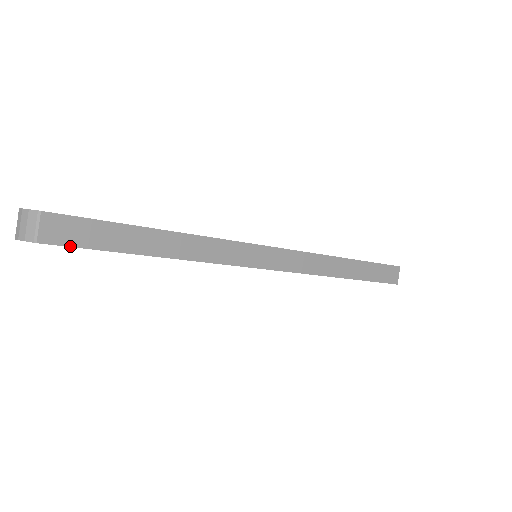
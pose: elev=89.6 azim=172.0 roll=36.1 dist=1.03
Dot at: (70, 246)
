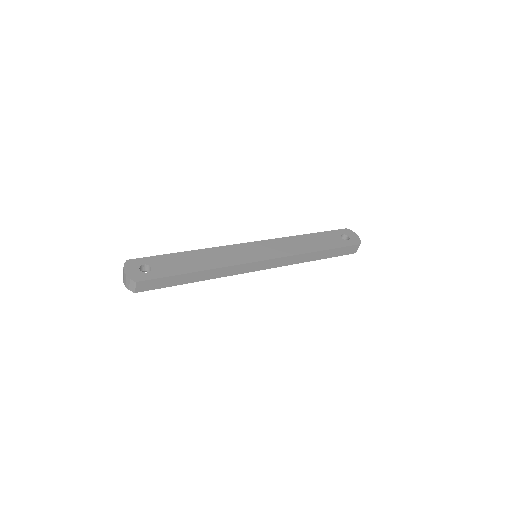
Dot at: occluded
